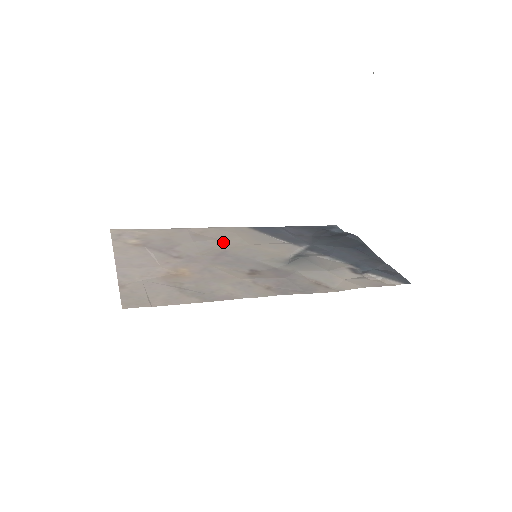
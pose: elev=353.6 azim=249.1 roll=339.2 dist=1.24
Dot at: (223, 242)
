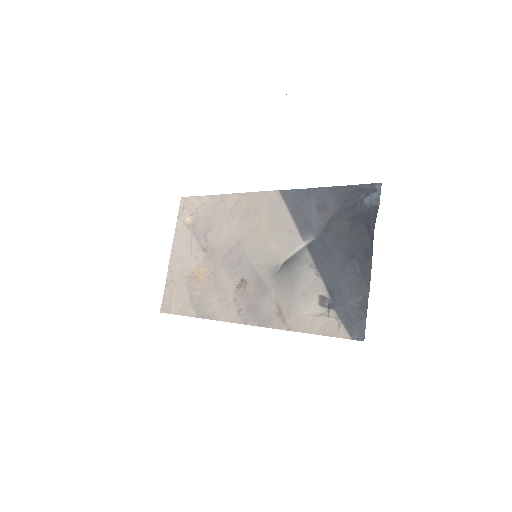
Dot at: (244, 225)
